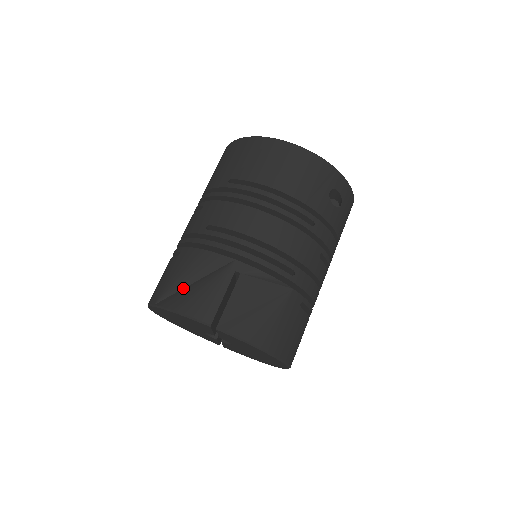
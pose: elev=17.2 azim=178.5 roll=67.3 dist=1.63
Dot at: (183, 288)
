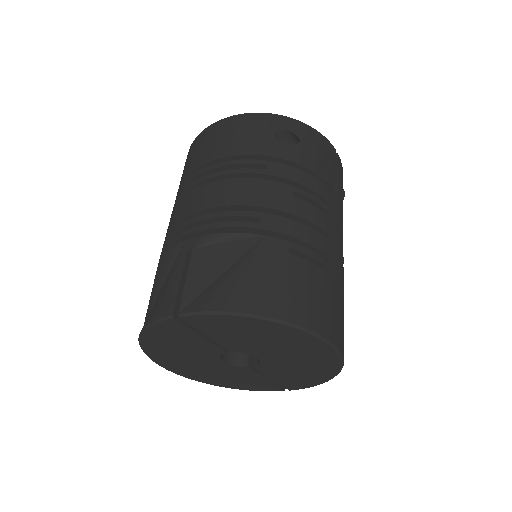
Dot at: occluded
